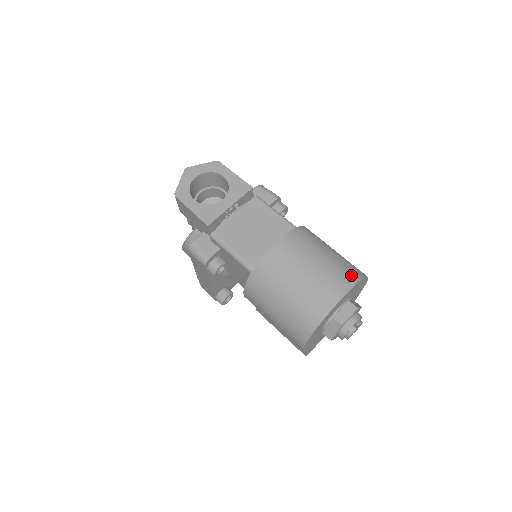
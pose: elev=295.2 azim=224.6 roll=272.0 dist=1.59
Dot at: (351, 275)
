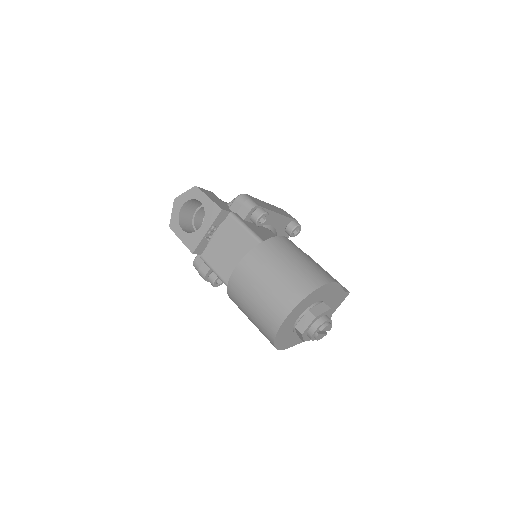
Dot at: (297, 292)
